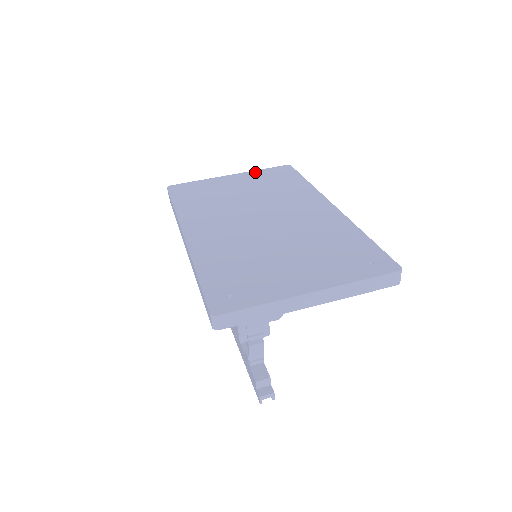
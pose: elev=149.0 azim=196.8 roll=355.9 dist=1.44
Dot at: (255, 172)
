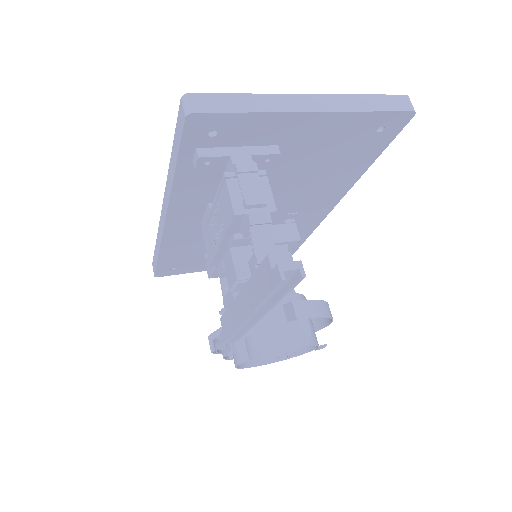
Dot at: occluded
